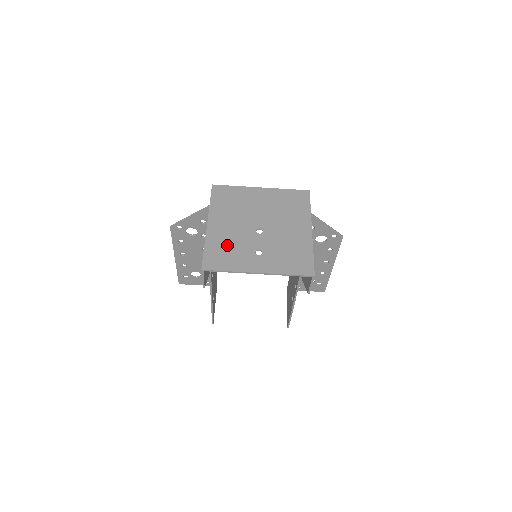
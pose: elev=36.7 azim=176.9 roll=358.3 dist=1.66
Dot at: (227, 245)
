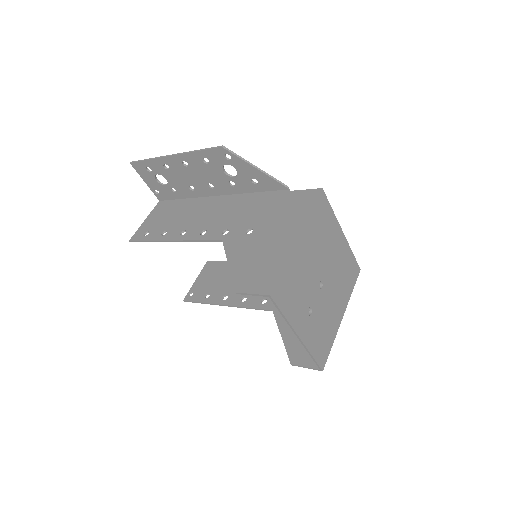
Dot at: (298, 281)
